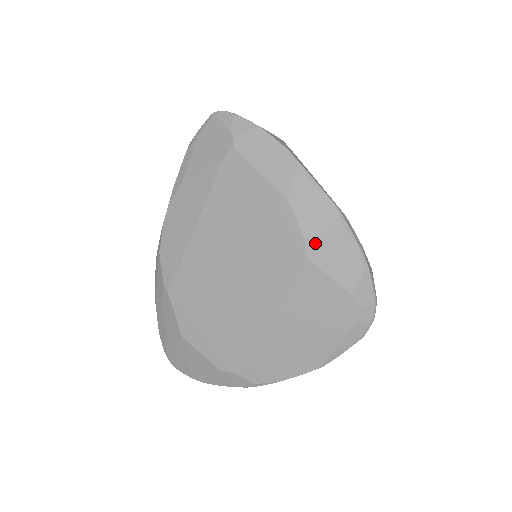
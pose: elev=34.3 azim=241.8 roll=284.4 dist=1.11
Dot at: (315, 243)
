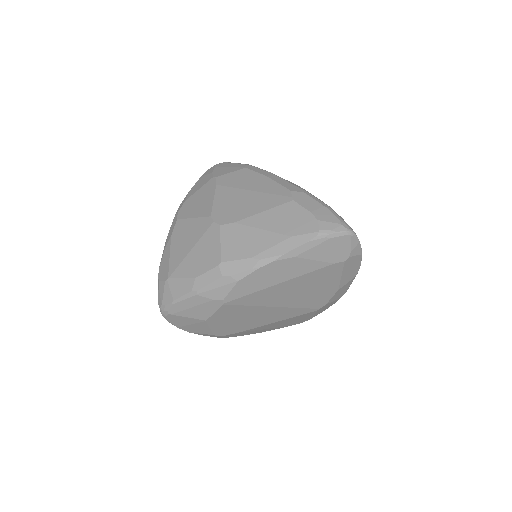
Dot at: (326, 305)
